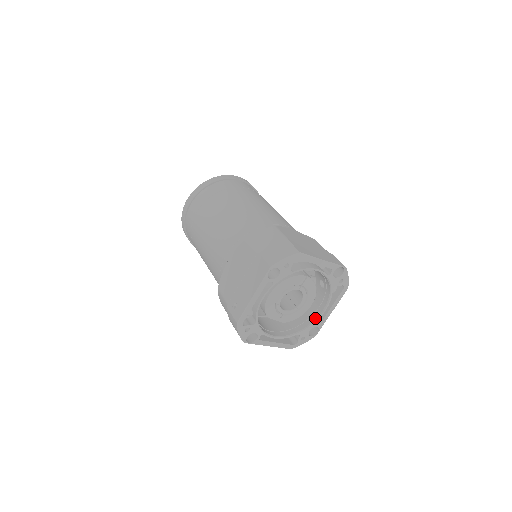
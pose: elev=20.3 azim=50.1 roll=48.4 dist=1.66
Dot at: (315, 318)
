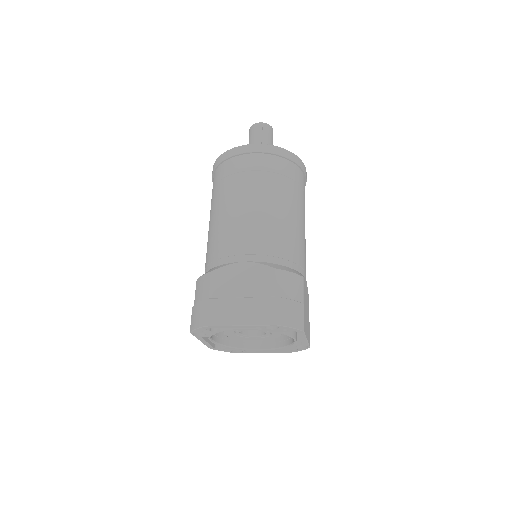
Dot at: (293, 341)
